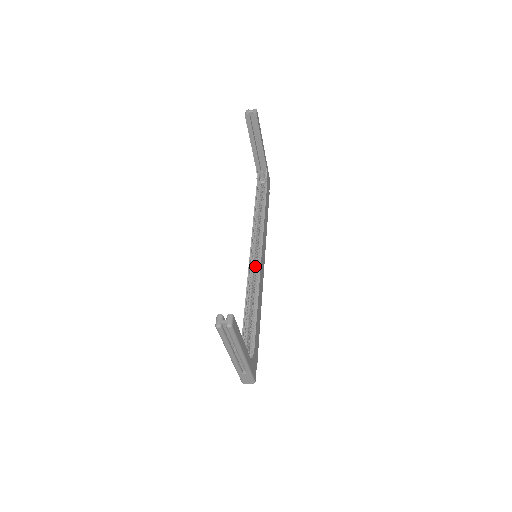
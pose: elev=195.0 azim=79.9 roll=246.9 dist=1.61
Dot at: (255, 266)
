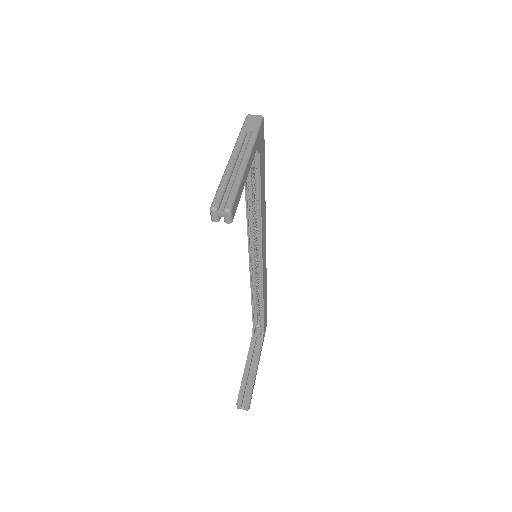
Dot at: (256, 262)
